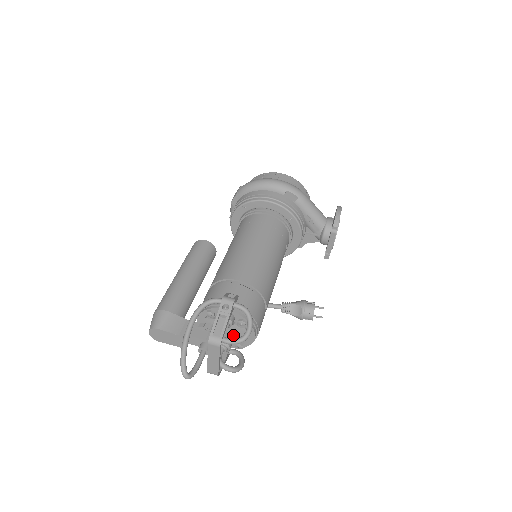
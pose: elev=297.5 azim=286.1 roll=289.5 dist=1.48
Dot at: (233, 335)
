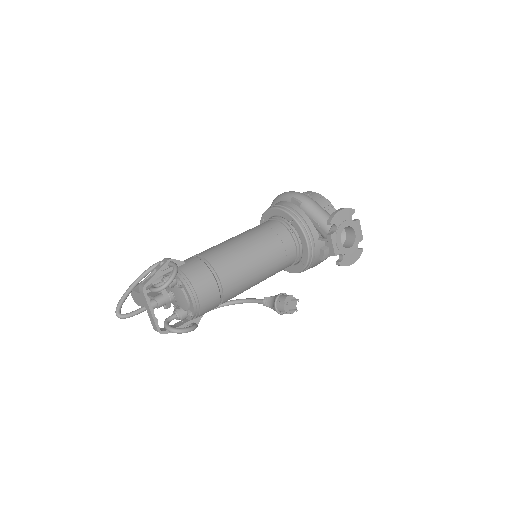
Dot at: (179, 299)
